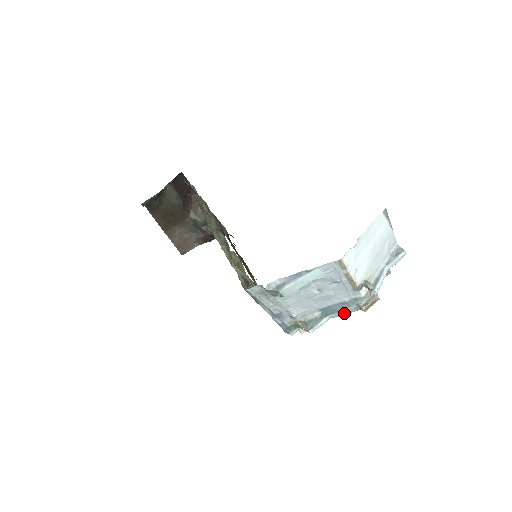
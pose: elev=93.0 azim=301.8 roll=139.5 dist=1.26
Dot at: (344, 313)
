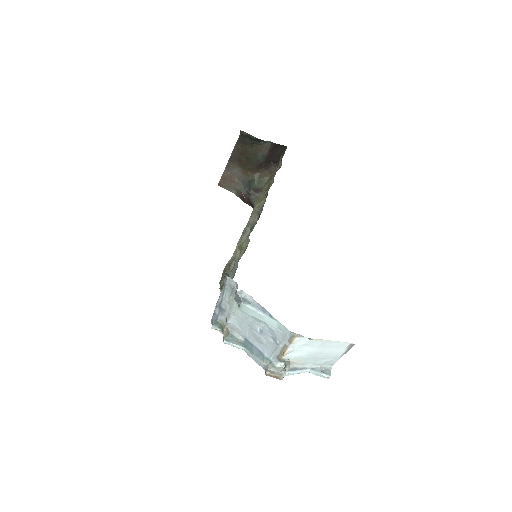
Dot at: (254, 359)
